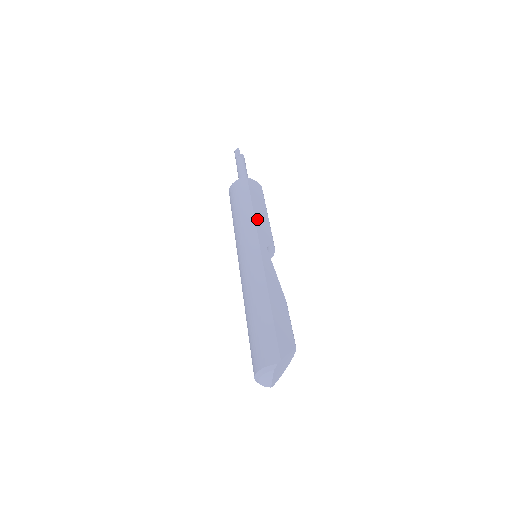
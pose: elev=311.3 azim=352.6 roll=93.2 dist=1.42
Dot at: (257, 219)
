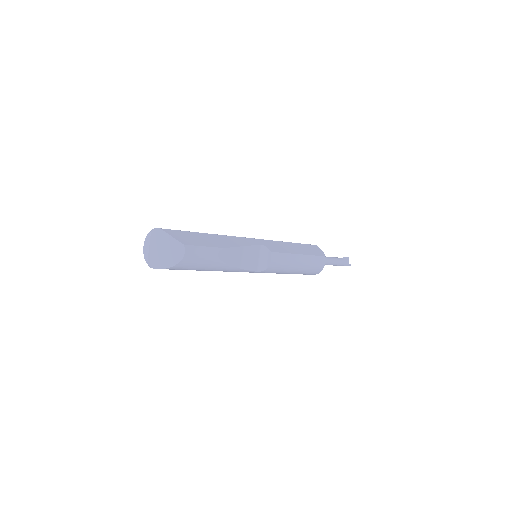
Dot at: (282, 243)
